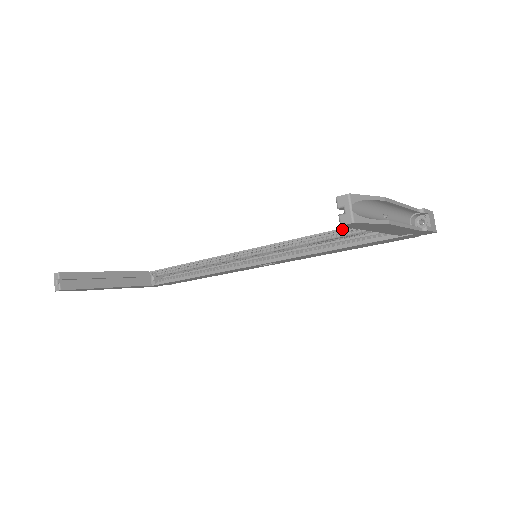
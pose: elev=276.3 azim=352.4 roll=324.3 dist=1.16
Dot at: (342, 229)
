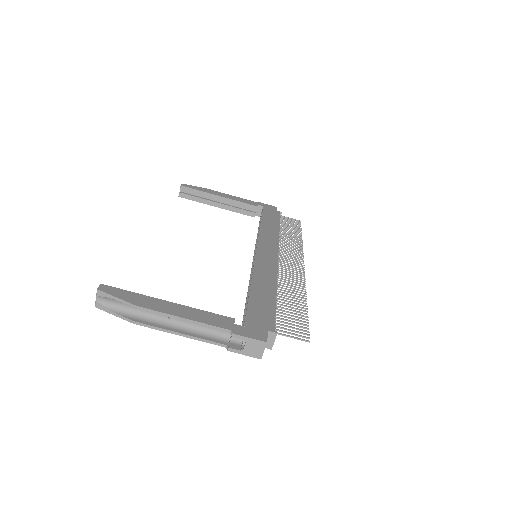
Dot at: (249, 292)
